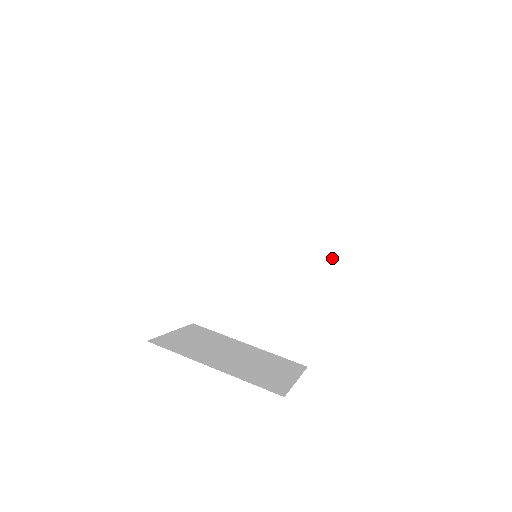
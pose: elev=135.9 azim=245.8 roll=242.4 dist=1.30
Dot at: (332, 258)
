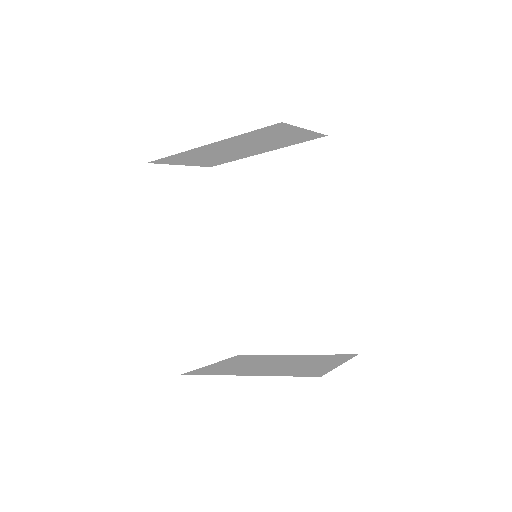
Dot at: (335, 233)
